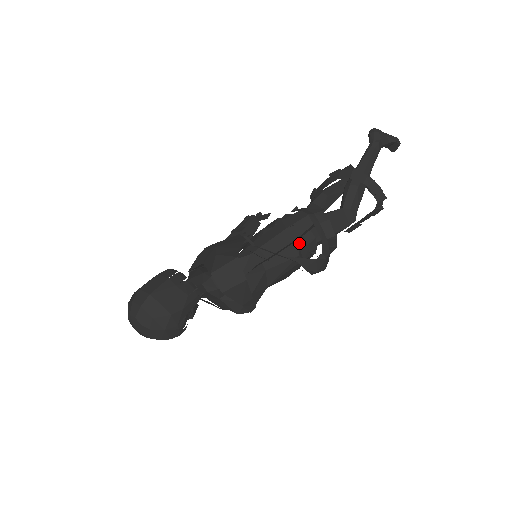
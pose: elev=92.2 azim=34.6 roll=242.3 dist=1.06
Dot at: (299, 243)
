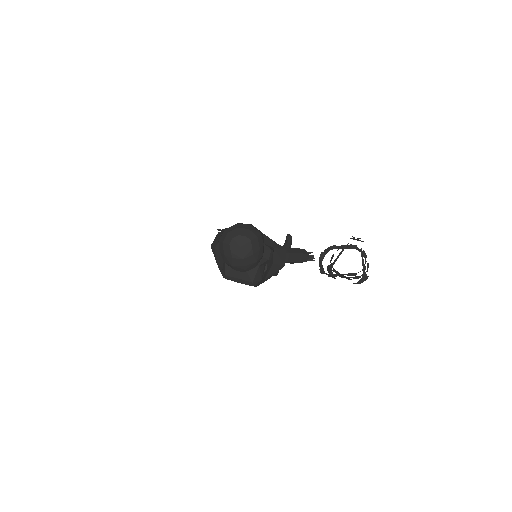
Dot at: occluded
